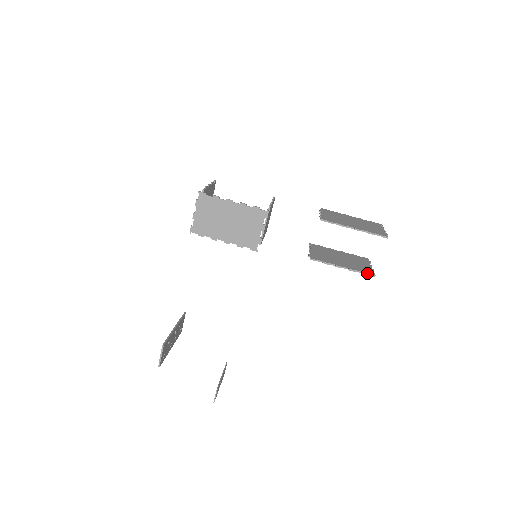
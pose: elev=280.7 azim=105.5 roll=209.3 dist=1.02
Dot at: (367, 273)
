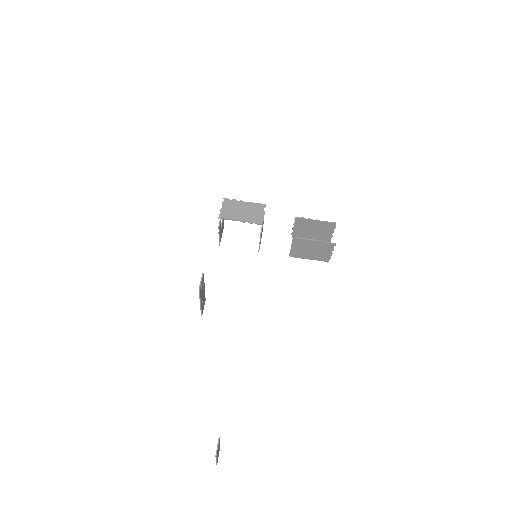
Dot at: (330, 242)
